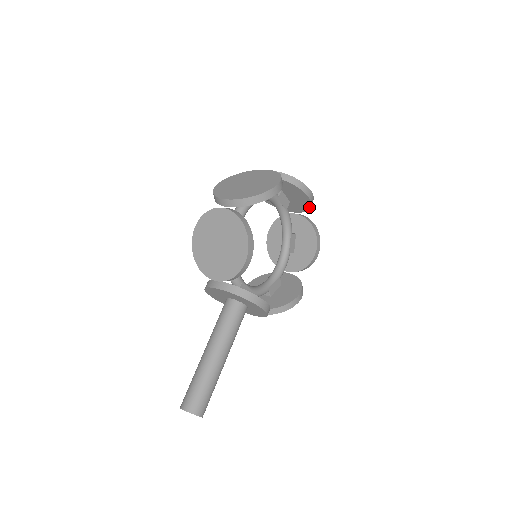
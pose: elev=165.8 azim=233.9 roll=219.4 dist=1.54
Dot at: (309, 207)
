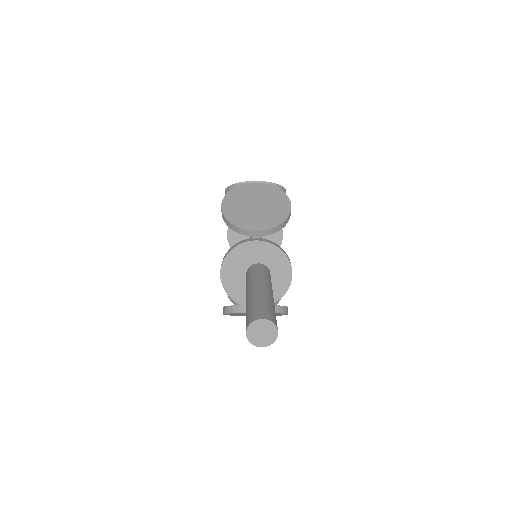
Dot at: occluded
